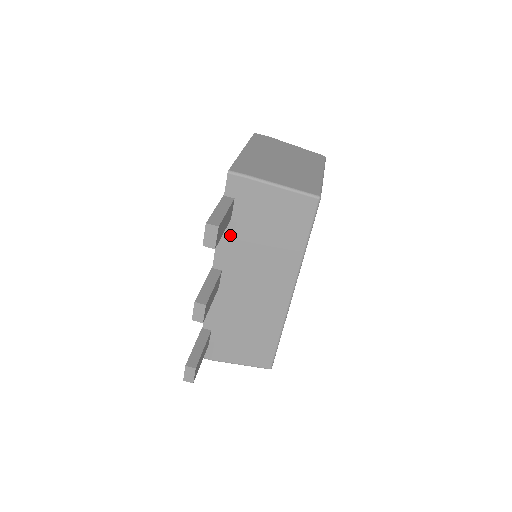
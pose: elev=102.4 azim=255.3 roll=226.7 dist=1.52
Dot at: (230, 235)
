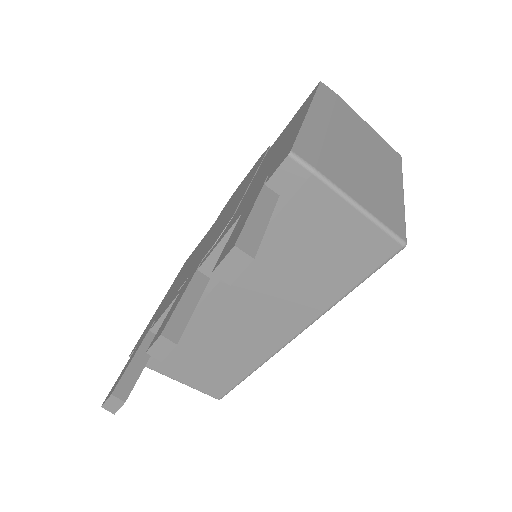
Dot at: occluded
